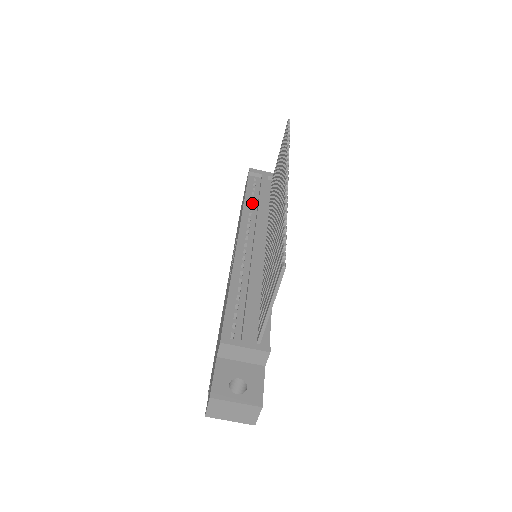
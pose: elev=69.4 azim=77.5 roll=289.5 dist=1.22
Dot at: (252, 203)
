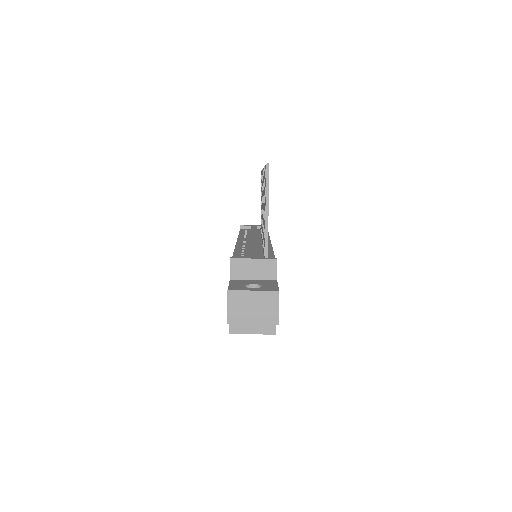
Dot at: occluded
